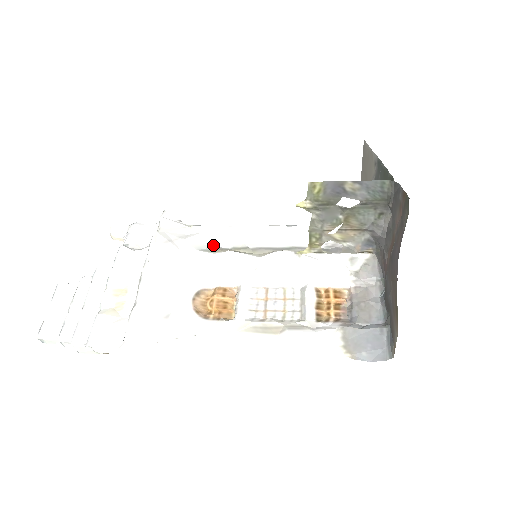
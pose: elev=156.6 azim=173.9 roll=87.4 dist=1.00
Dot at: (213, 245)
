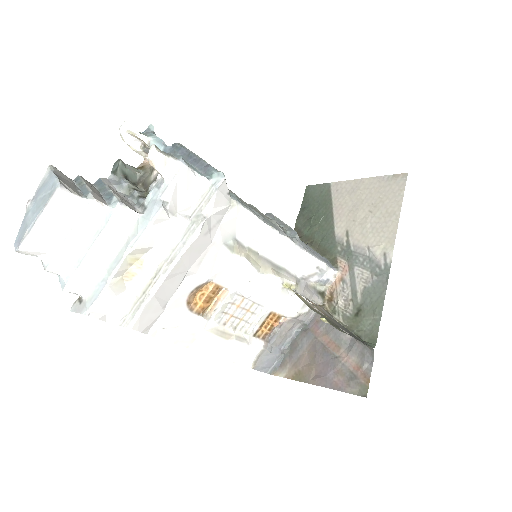
Dot at: (236, 236)
